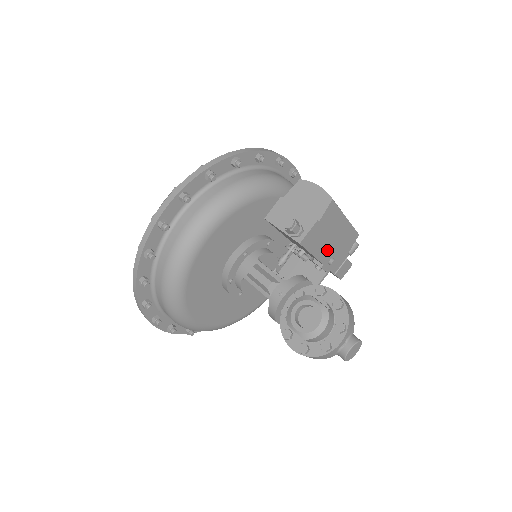
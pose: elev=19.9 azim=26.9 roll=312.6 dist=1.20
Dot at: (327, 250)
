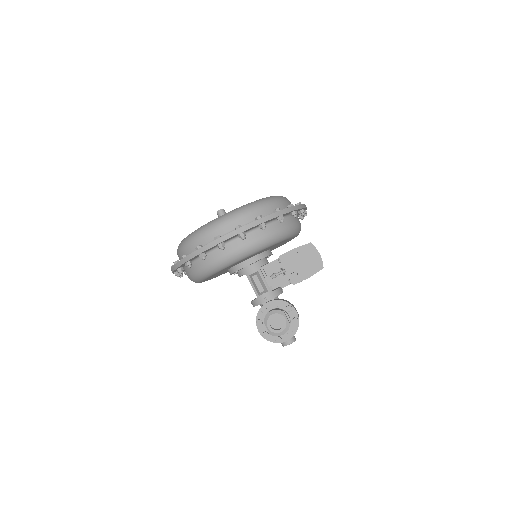
Dot at: occluded
